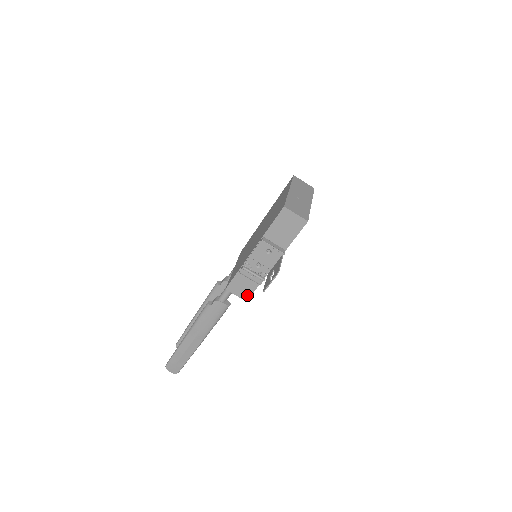
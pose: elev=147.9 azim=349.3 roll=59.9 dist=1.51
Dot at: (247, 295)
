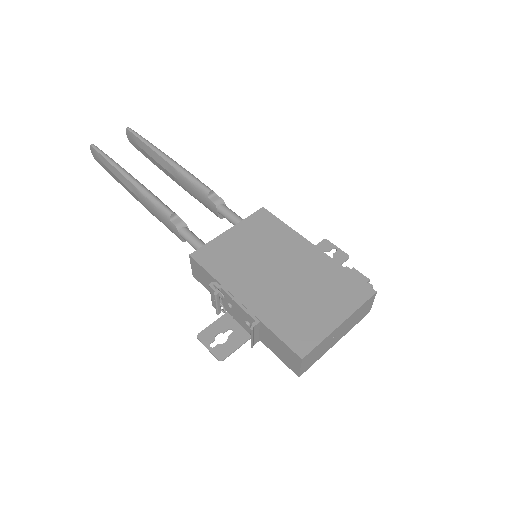
Dot at: (199, 279)
